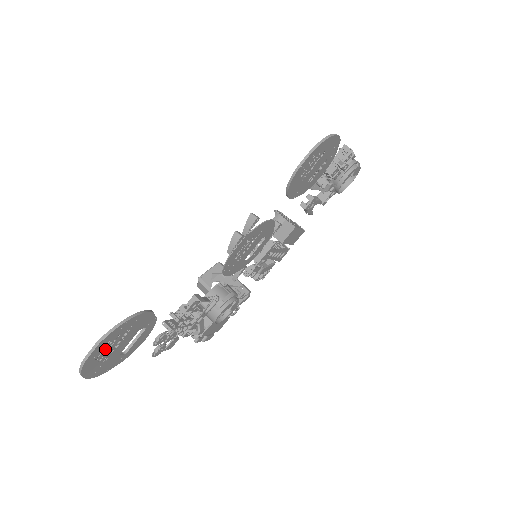
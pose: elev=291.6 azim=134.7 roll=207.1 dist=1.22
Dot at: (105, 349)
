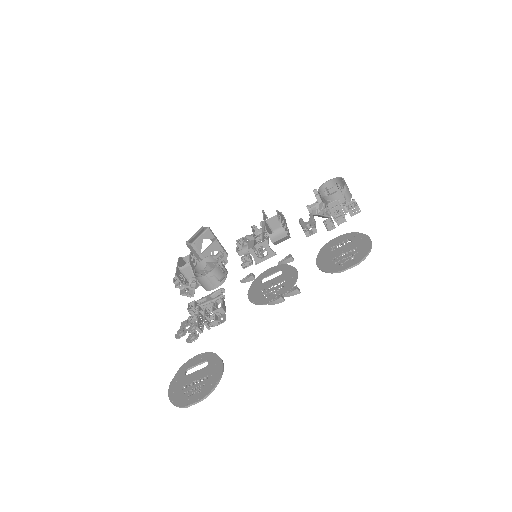
Dot at: (195, 393)
